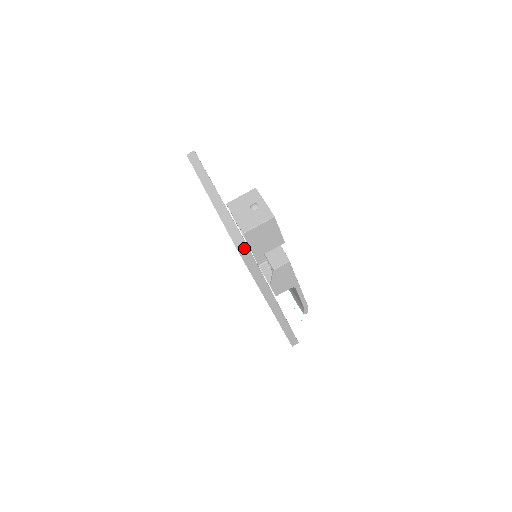
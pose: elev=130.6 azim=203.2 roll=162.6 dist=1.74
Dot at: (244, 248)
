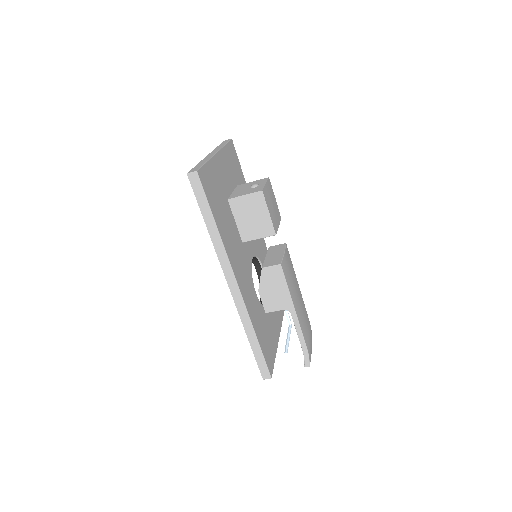
Dot at: (195, 176)
